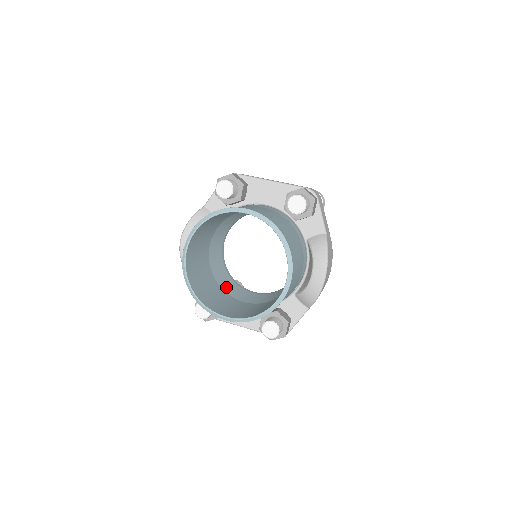
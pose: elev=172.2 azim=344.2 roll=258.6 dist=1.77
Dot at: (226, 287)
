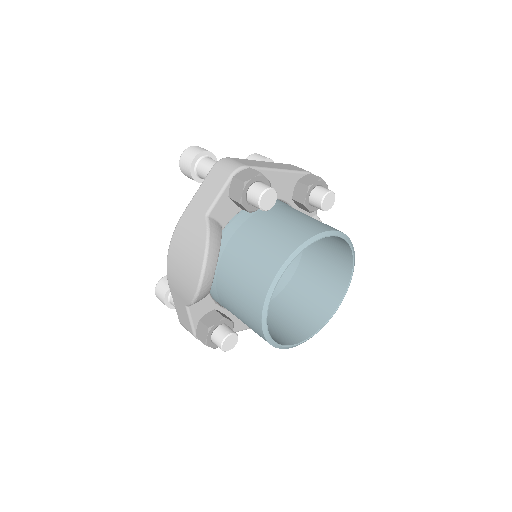
Dot at: occluded
